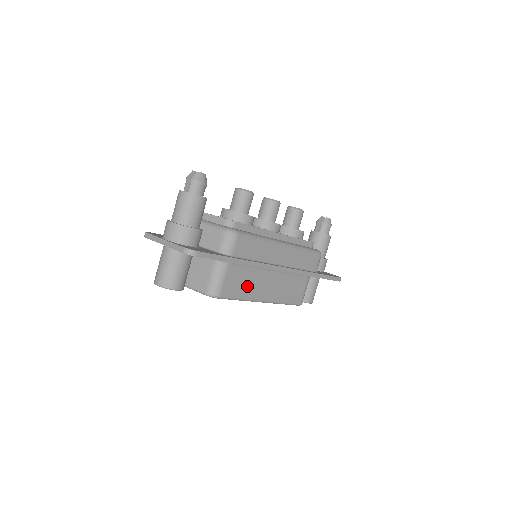
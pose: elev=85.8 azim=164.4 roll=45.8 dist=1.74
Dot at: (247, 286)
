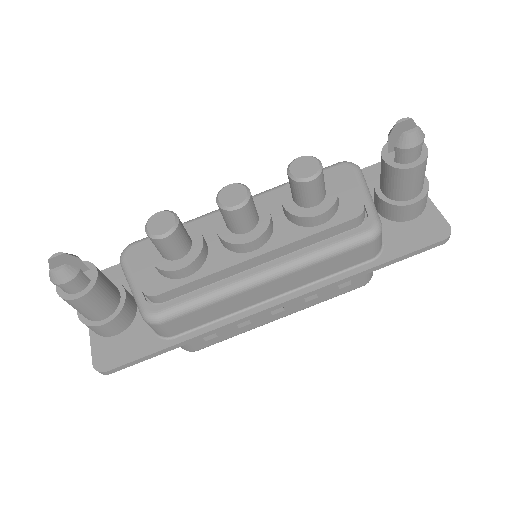
Dot at: (235, 326)
